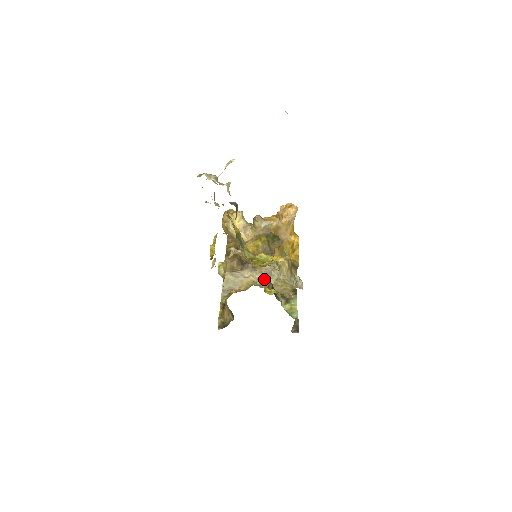
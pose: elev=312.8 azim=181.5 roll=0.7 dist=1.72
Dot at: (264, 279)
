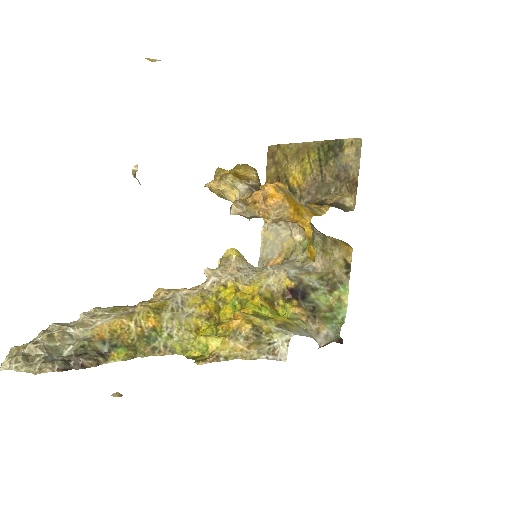
Dot at: (271, 291)
